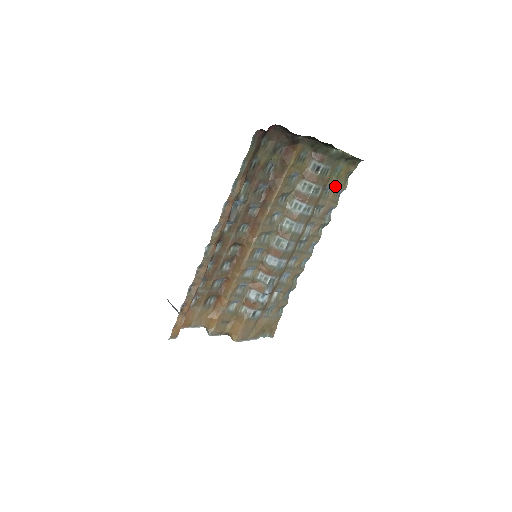
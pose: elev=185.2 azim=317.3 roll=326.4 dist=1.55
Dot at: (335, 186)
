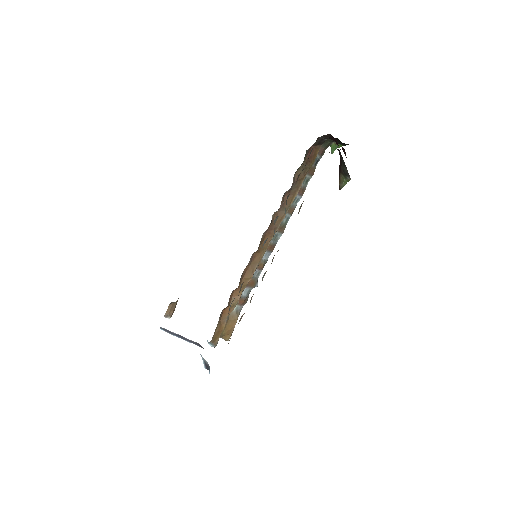
Dot at: occluded
